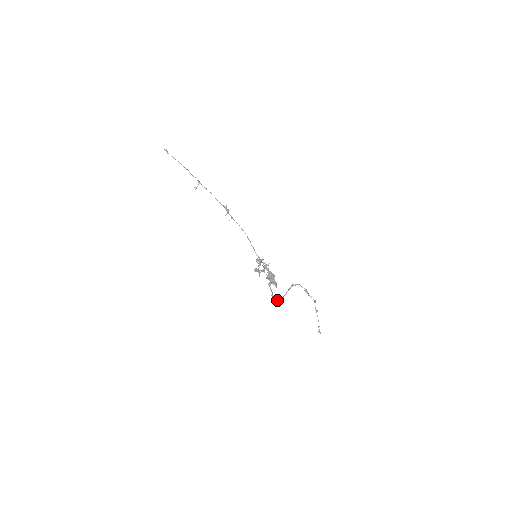
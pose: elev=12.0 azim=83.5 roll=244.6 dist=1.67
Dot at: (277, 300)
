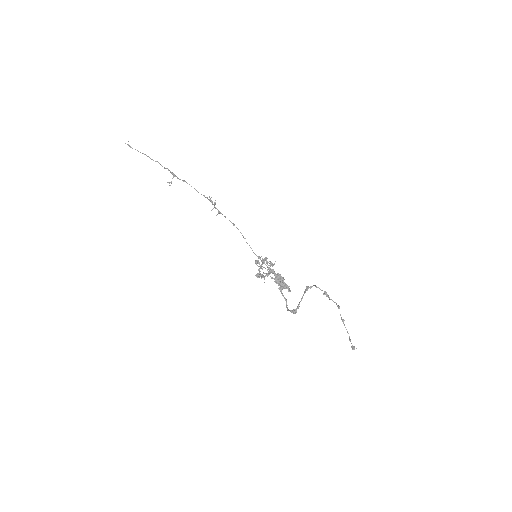
Dot at: (292, 310)
